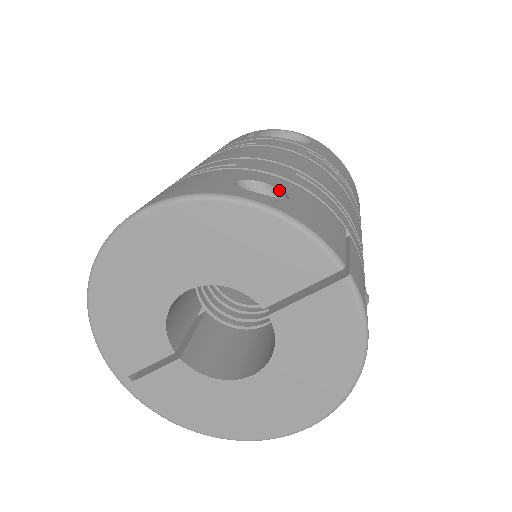
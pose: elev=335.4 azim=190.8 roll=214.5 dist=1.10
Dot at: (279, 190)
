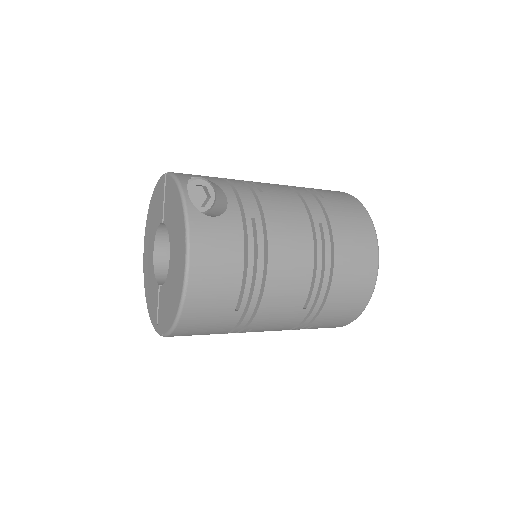
Dot at: occluded
